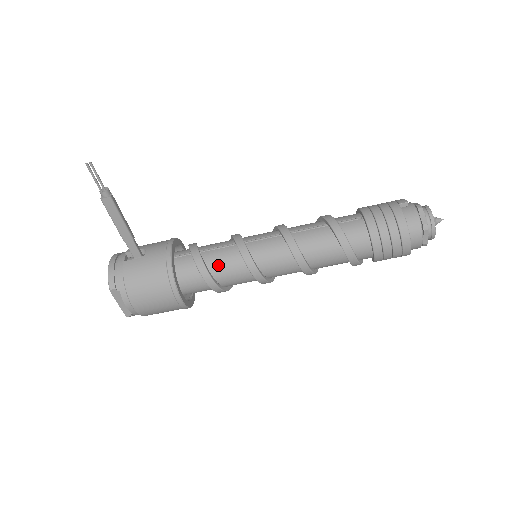
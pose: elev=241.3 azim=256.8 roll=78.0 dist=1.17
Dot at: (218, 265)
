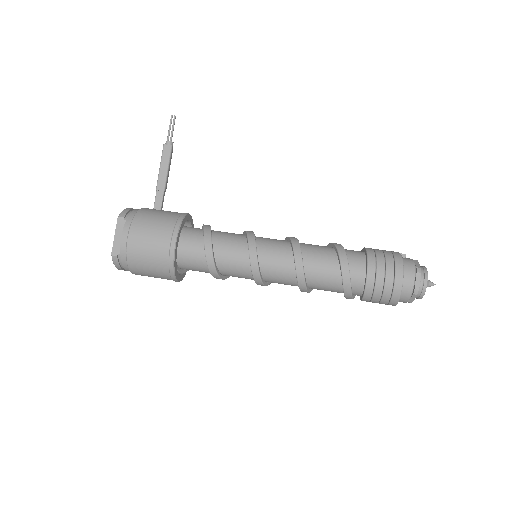
Dot at: (222, 237)
